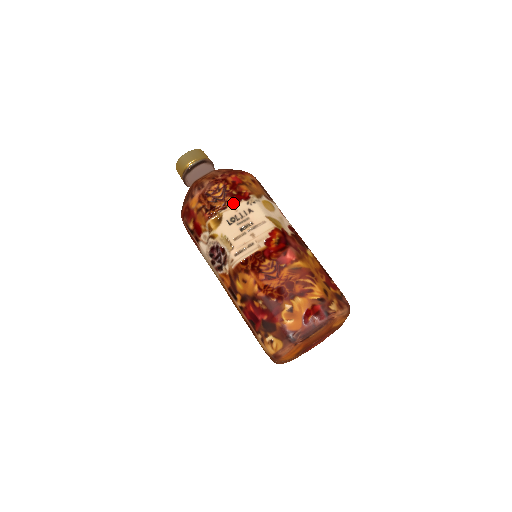
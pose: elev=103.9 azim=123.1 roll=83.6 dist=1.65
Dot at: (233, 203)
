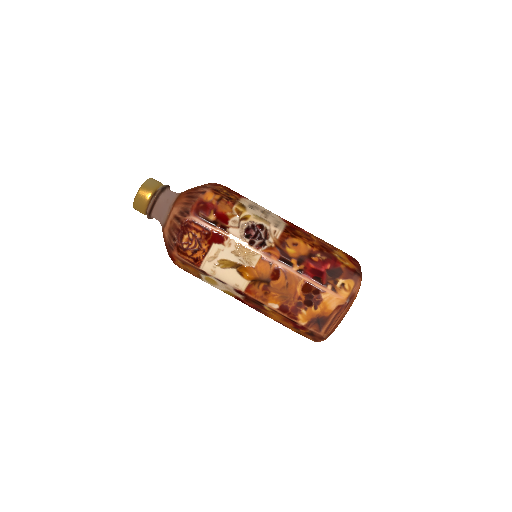
Dot at: (241, 198)
